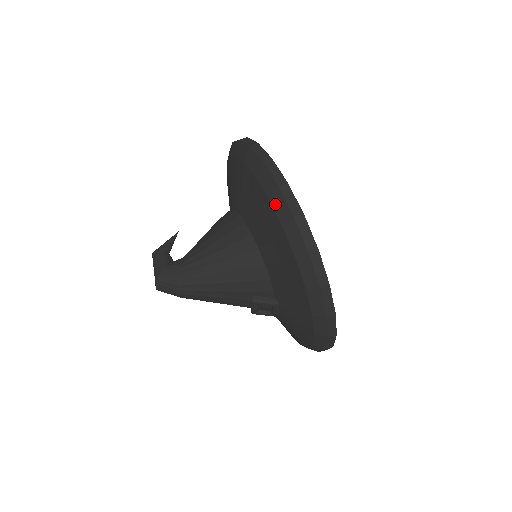
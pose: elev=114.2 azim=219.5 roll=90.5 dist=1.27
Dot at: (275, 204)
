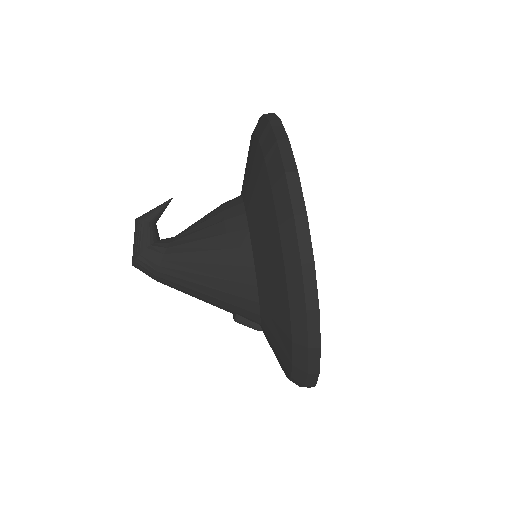
Dot at: (290, 278)
